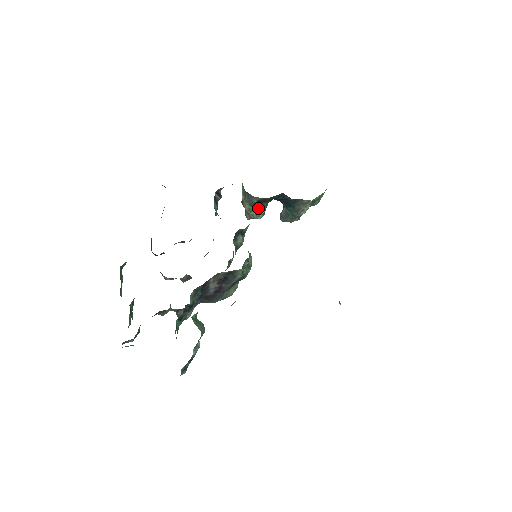
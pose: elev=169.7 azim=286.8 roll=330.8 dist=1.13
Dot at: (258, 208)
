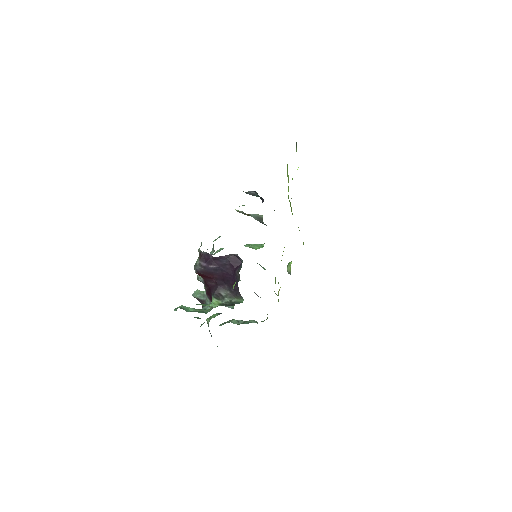
Dot at: occluded
